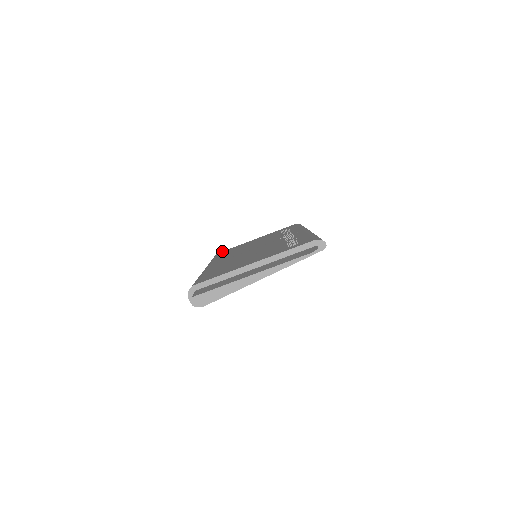
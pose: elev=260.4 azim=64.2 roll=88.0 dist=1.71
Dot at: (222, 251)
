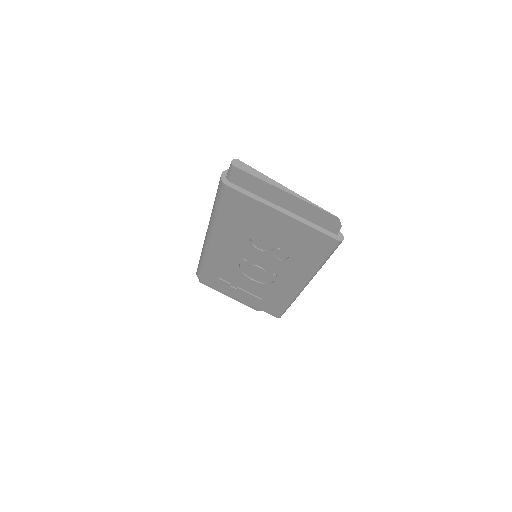
Dot at: occluded
